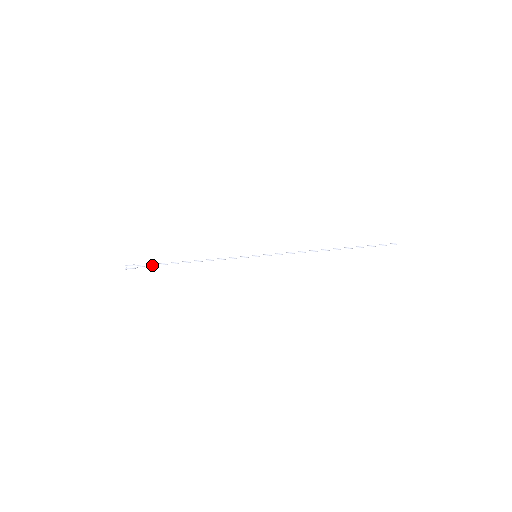
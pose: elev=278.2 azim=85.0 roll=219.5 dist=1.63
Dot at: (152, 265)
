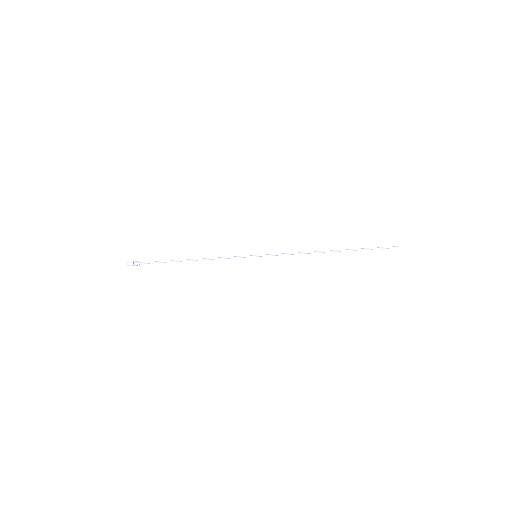
Dot at: occluded
